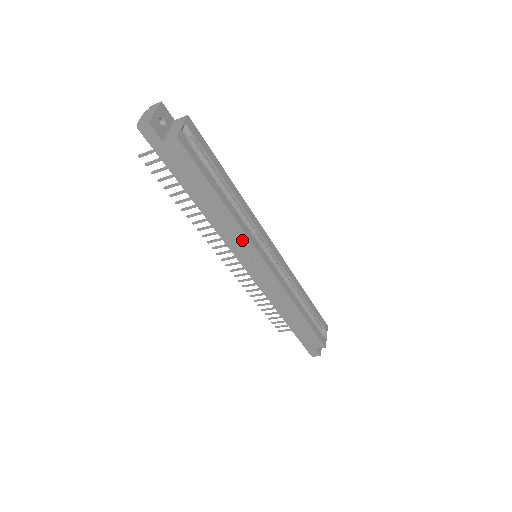
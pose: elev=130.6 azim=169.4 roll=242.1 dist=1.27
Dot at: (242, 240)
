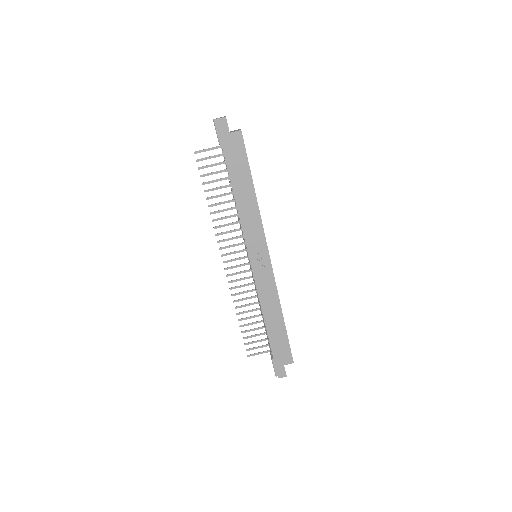
Dot at: (257, 229)
